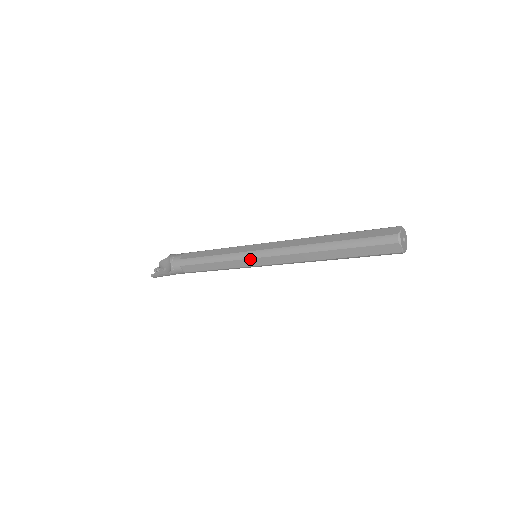
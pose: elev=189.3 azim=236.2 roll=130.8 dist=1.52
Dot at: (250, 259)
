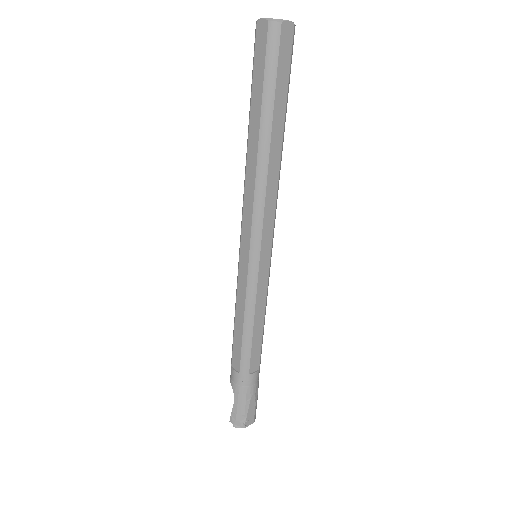
Dot at: (240, 256)
